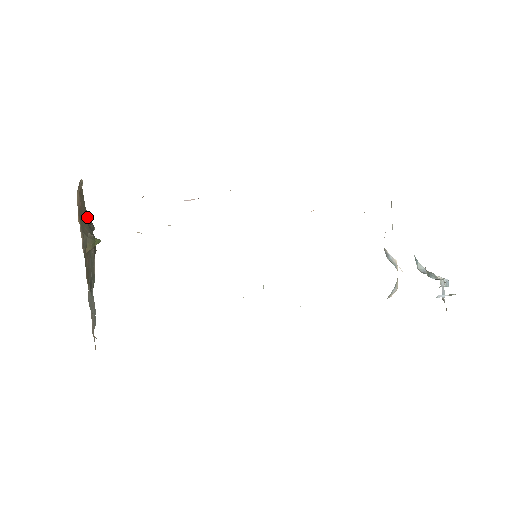
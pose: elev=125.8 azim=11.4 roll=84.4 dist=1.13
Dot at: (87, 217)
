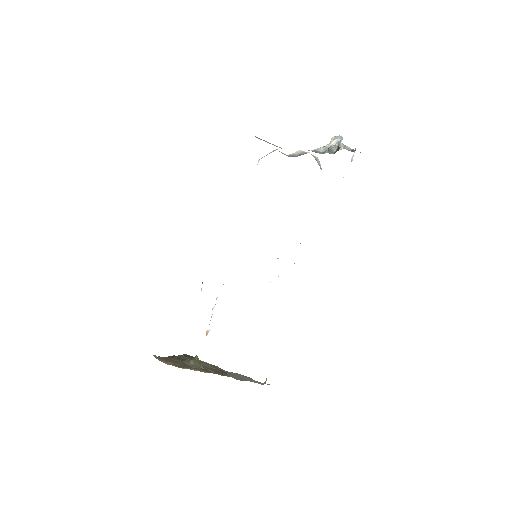
Dot at: (175, 358)
